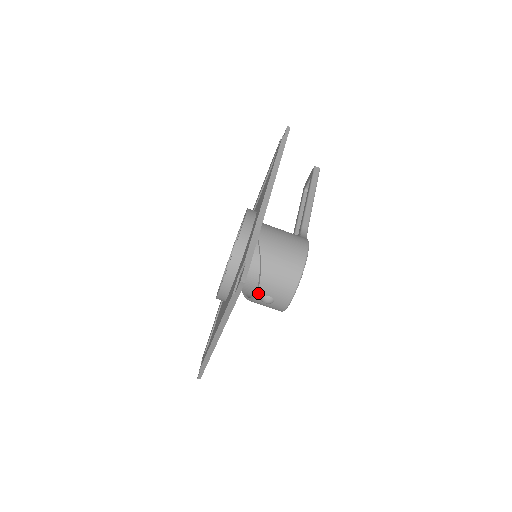
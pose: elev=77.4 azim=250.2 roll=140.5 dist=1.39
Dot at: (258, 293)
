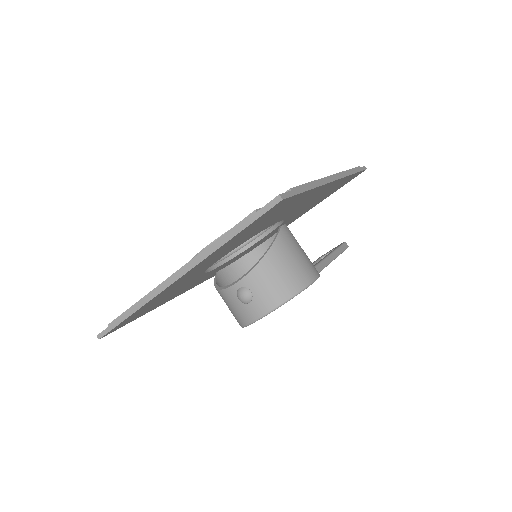
Dot at: (242, 280)
